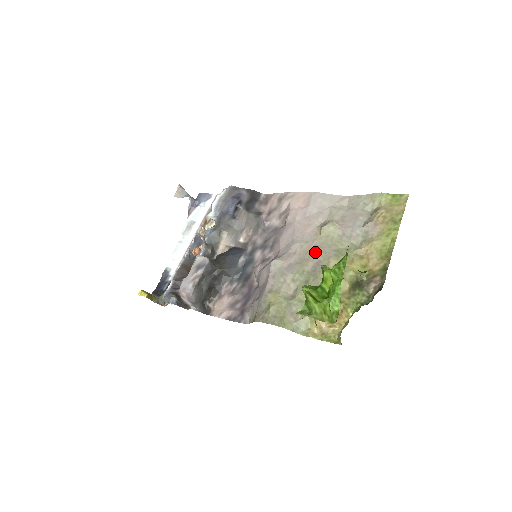
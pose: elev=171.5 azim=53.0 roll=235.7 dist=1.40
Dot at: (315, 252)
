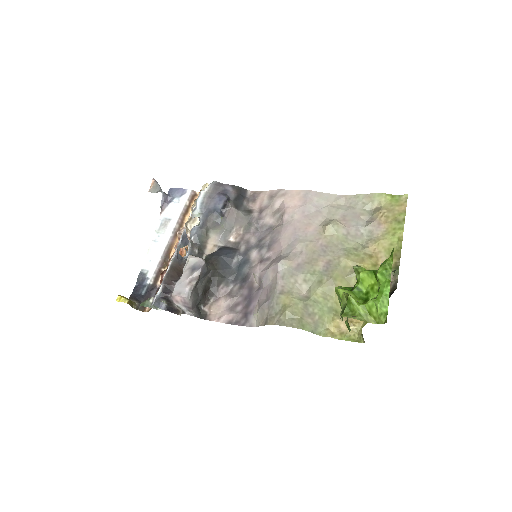
Dot at: (323, 251)
